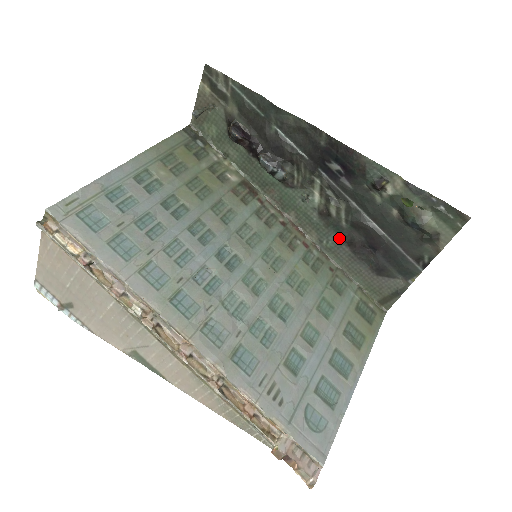
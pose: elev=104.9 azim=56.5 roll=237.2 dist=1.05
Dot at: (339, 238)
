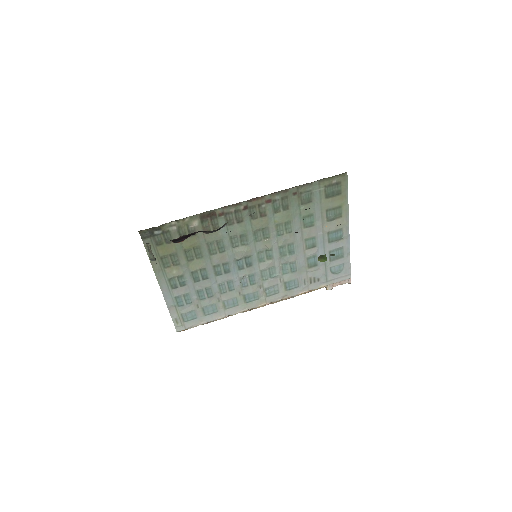
Dot at: occluded
